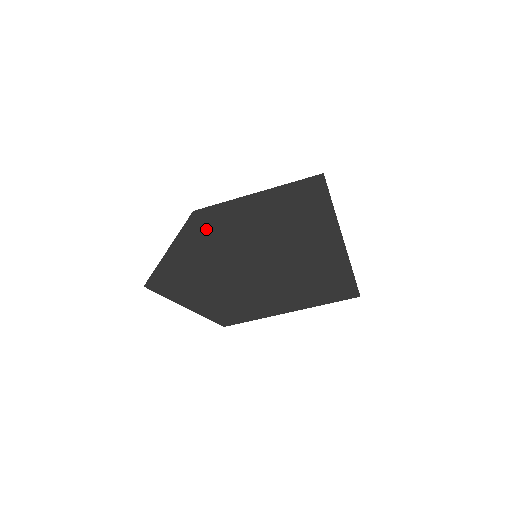
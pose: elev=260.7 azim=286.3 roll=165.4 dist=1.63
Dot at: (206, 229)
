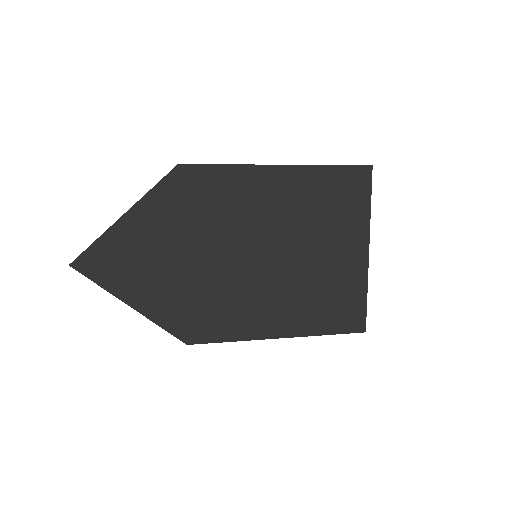
Dot at: (193, 198)
